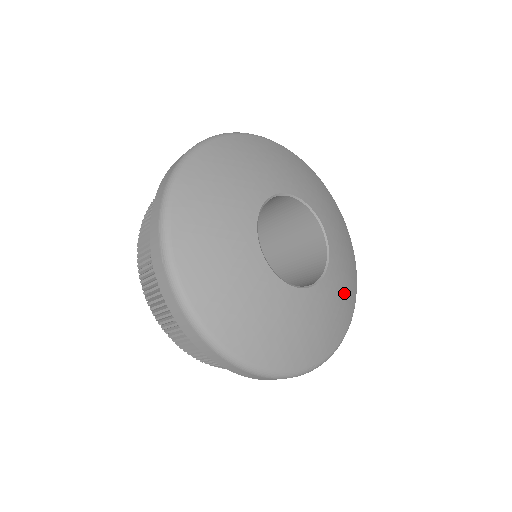
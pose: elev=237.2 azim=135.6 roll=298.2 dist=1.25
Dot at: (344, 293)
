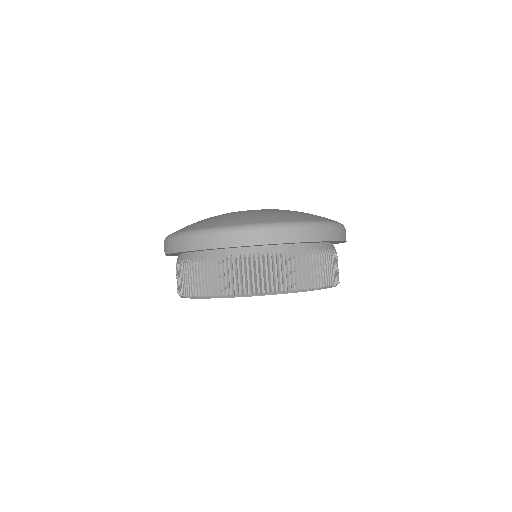
Dot at: occluded
